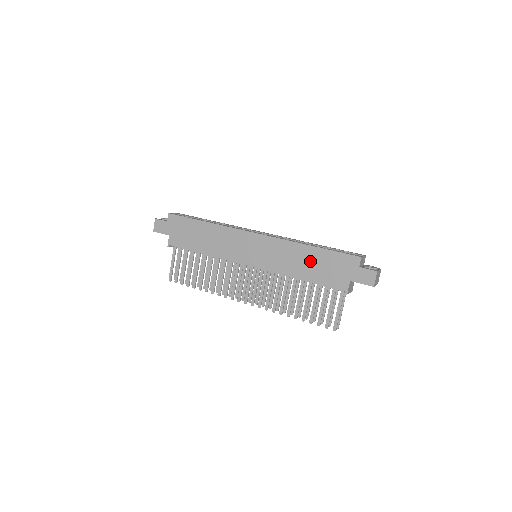
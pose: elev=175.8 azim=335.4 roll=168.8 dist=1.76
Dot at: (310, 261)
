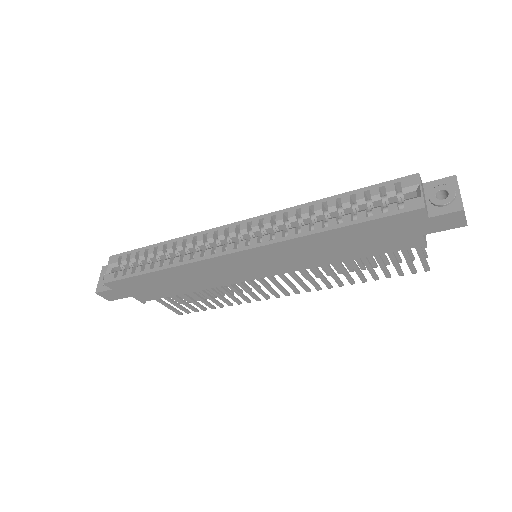
Dot at: (343, 243)
